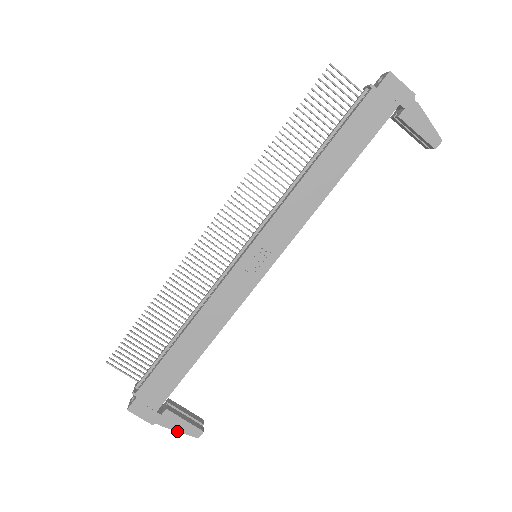
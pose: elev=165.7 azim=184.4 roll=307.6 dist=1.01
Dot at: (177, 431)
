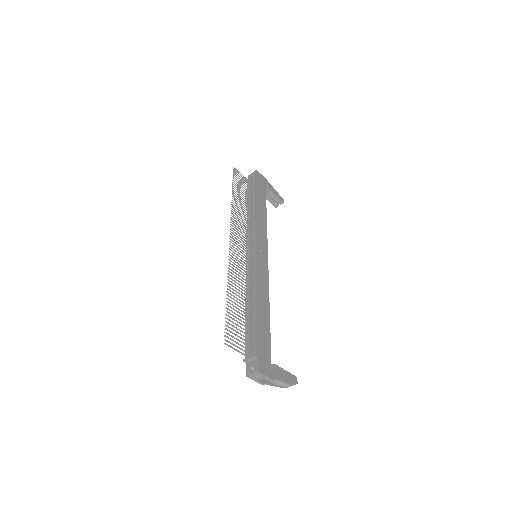
Dot at: (287, 381)
